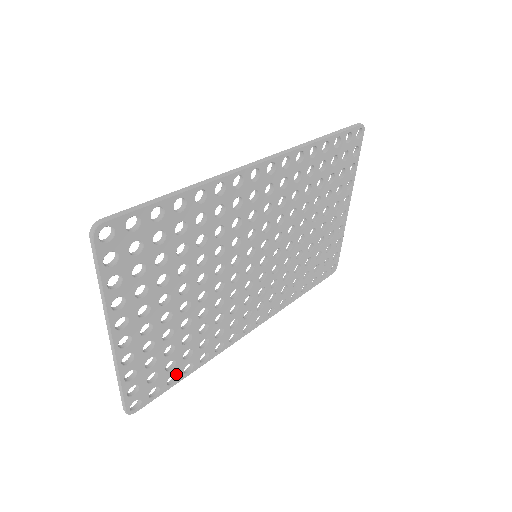
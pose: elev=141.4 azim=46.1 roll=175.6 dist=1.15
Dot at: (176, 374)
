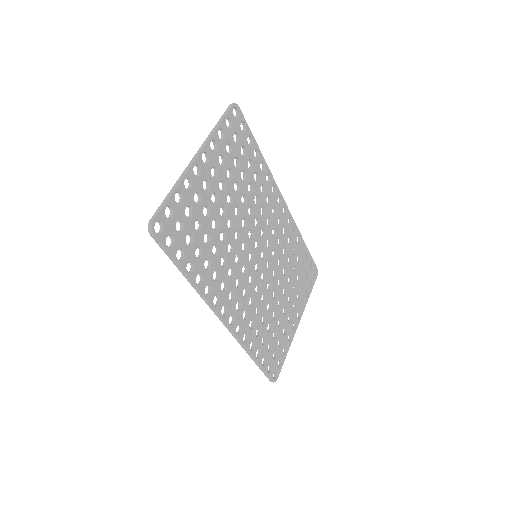
Dot at: (185, 255)
